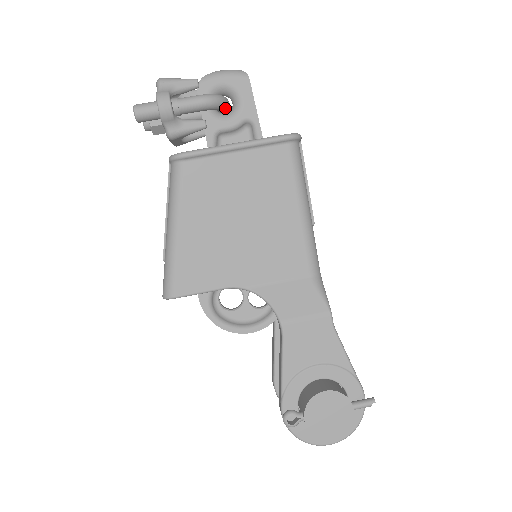
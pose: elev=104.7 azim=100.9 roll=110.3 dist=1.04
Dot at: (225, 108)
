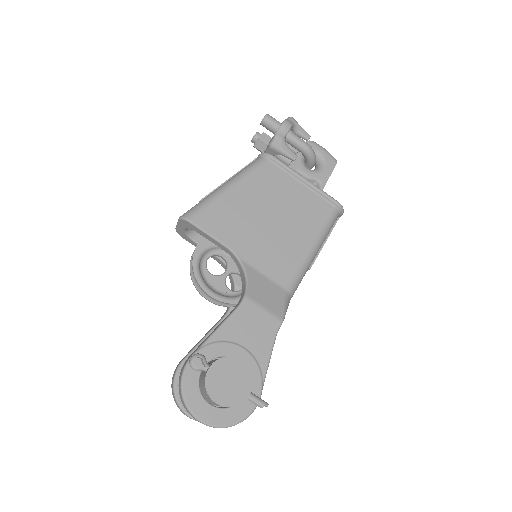
Dot at: (311, 164)
